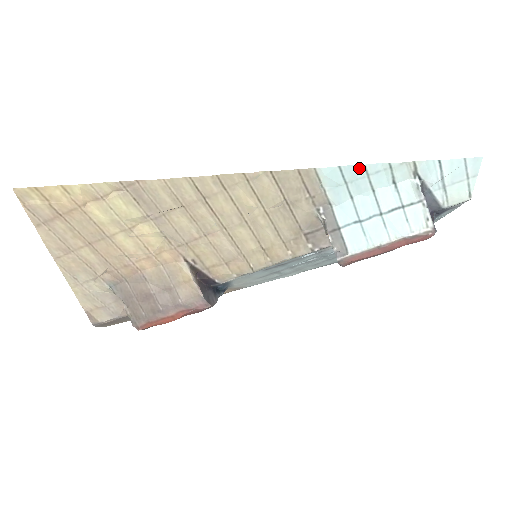
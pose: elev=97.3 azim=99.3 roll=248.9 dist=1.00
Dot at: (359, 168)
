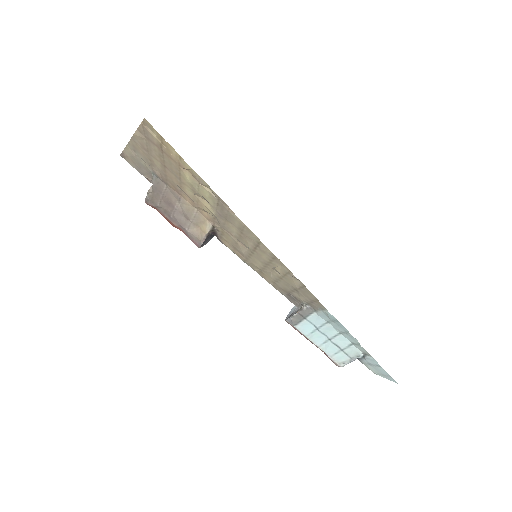
Dot at: (346, 329)
